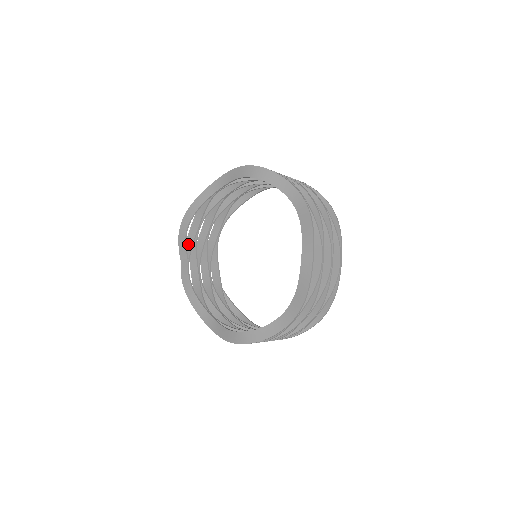
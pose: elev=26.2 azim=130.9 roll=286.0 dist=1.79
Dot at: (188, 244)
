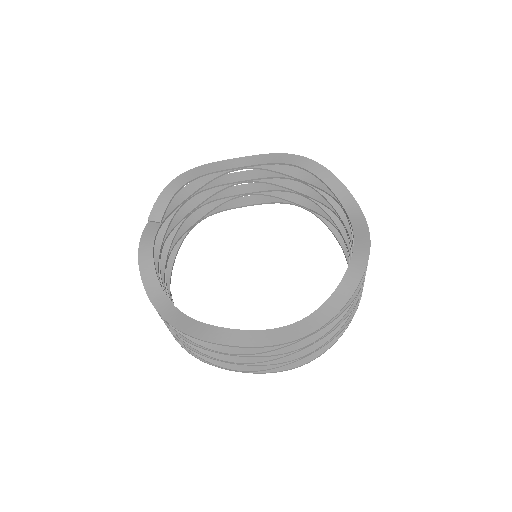
Dot at: occluded
